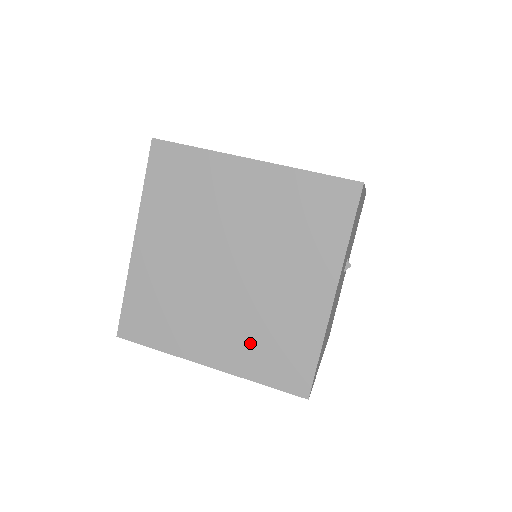
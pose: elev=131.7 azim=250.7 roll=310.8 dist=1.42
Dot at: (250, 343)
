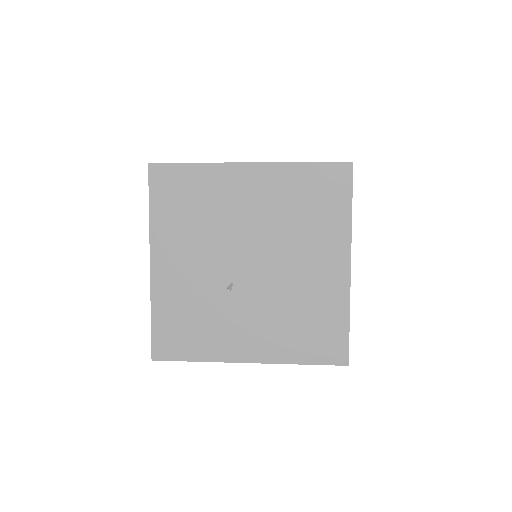
Dot at: occluded
